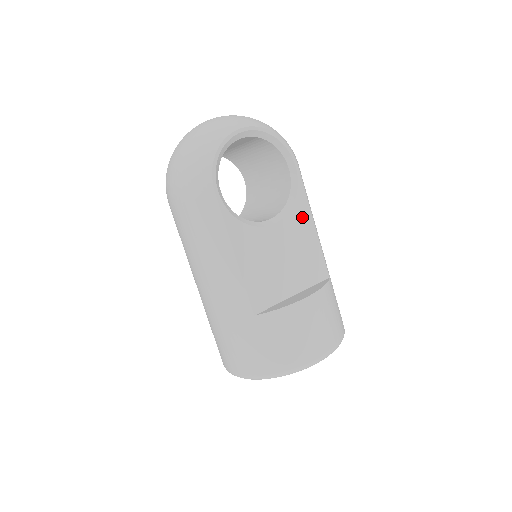
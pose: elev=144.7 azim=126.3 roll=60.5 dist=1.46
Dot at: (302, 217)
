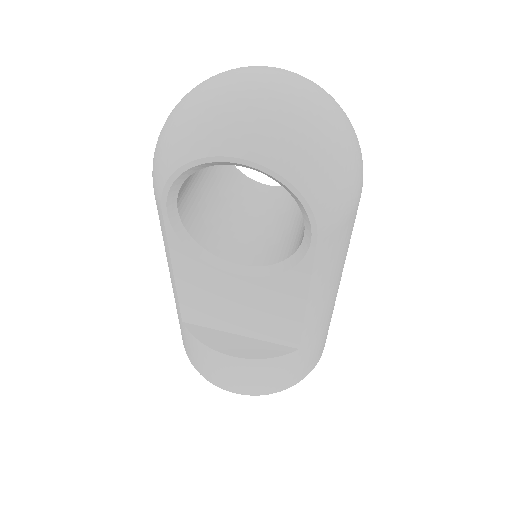
Dot at: (290, 289)
